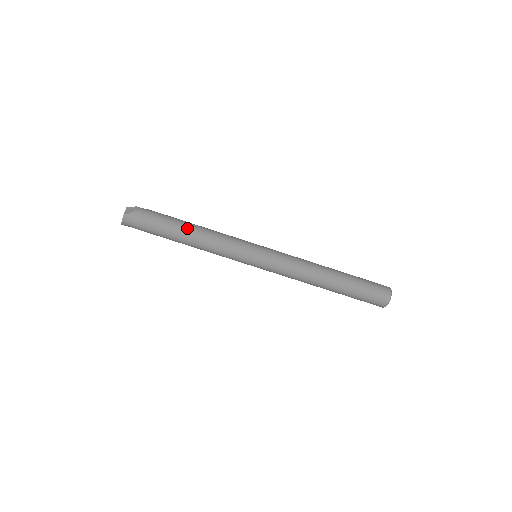
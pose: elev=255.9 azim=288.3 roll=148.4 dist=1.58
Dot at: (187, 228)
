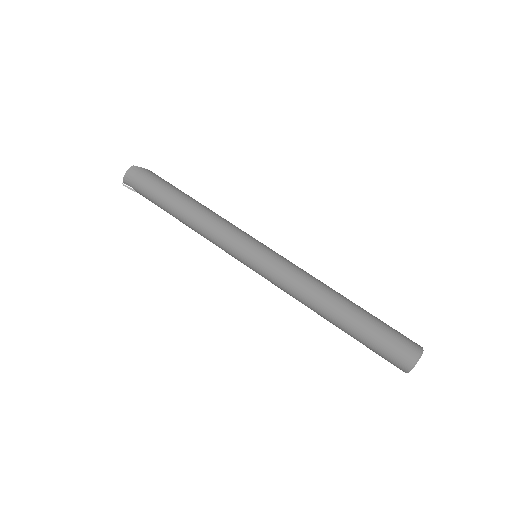
Dot at: (192, 198)
